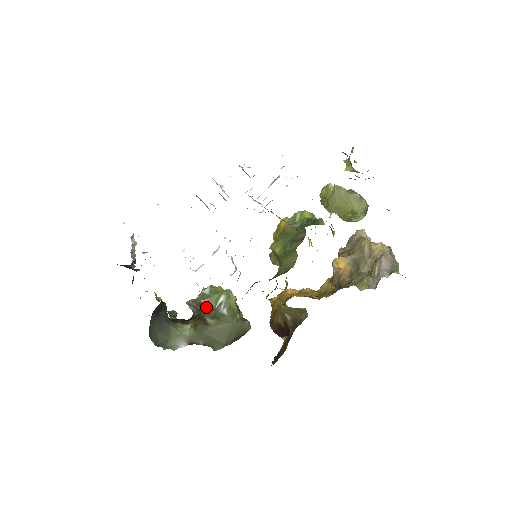
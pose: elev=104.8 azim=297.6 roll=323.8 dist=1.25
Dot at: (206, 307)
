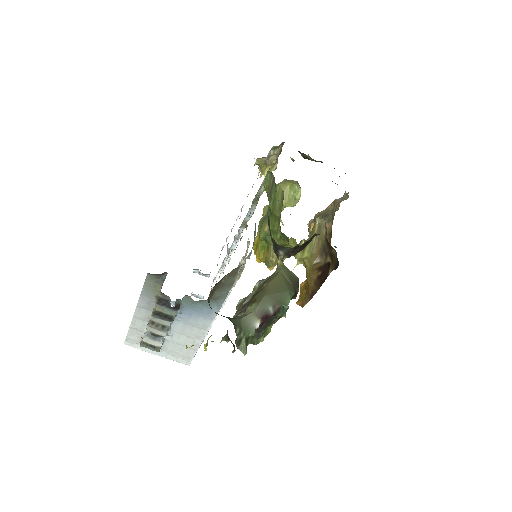
Dot at: (250, 300)
